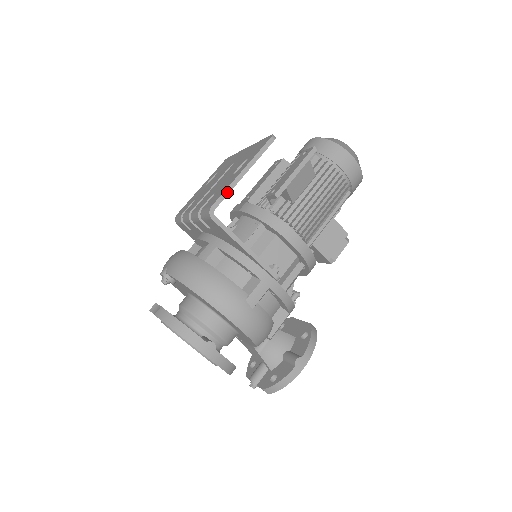
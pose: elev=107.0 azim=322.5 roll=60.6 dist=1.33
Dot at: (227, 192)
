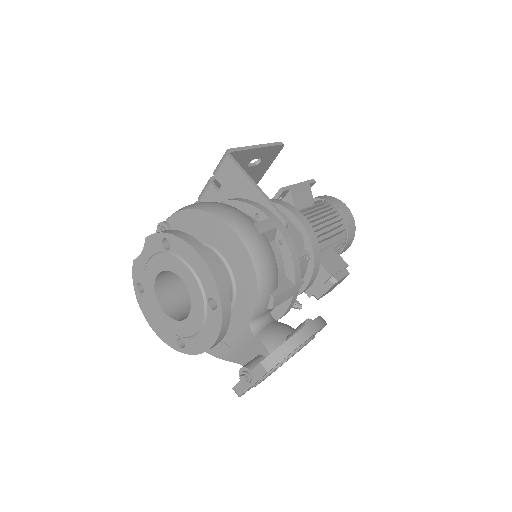
Dot at: (243, 149)
